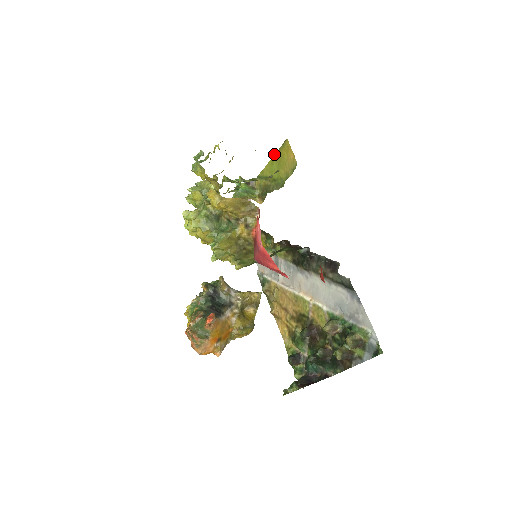
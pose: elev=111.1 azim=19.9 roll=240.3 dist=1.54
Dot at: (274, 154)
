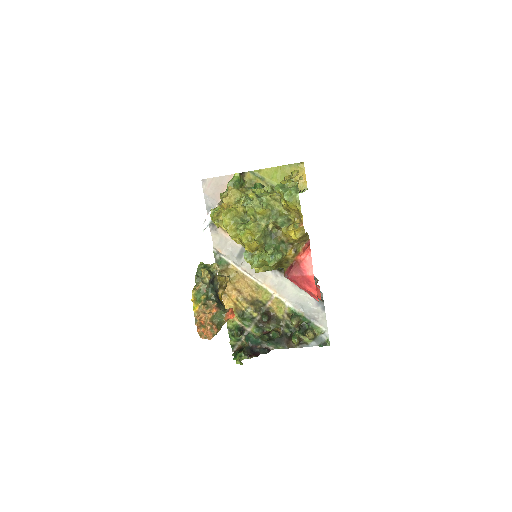
Dot at: (282, 165)
